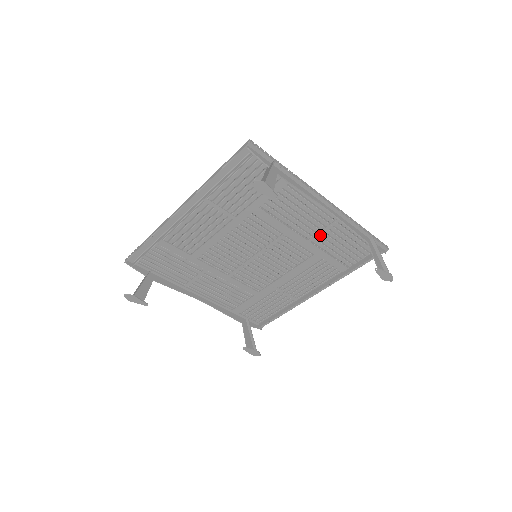
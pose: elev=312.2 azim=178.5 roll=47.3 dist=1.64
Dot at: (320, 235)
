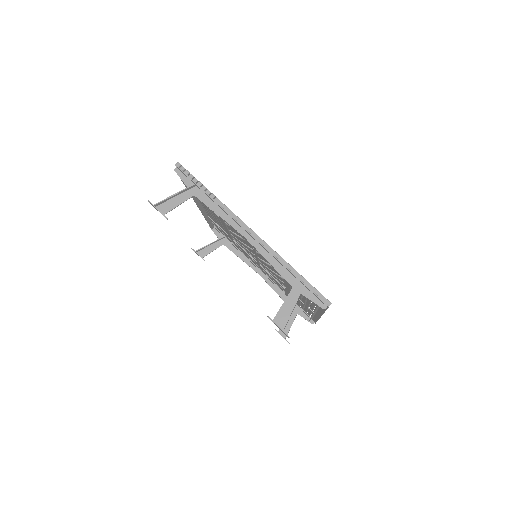
Dot at: occluded
